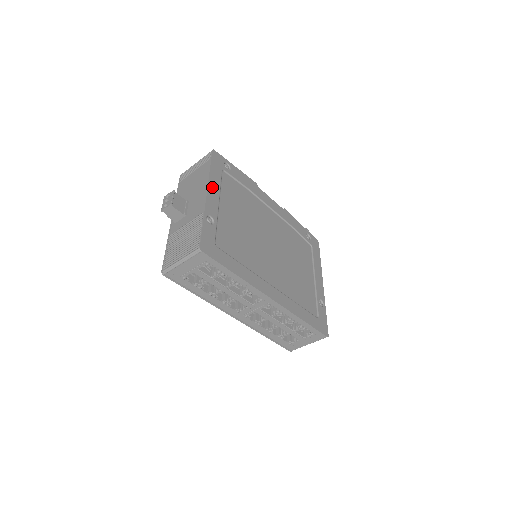
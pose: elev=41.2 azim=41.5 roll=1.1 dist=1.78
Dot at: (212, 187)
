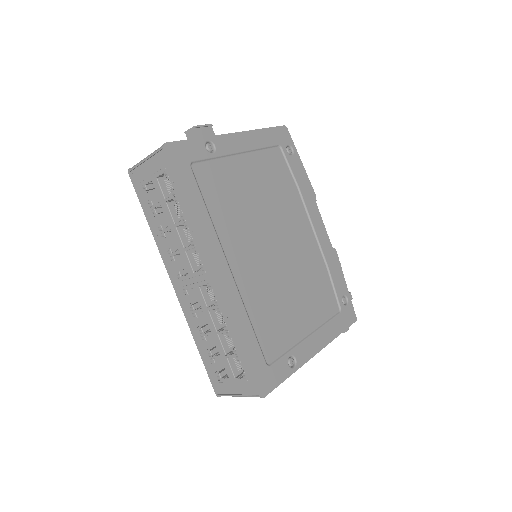
Dot at: (247, 137)
